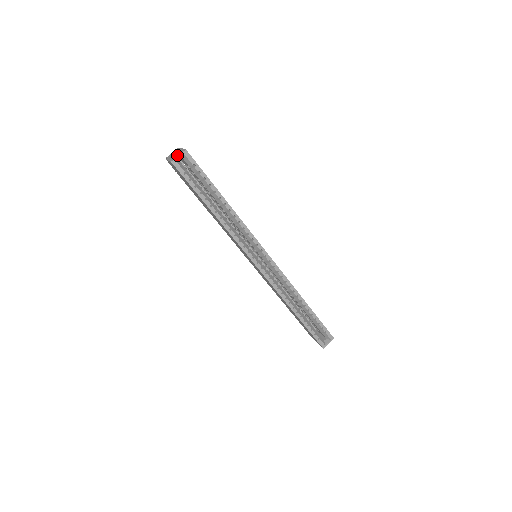
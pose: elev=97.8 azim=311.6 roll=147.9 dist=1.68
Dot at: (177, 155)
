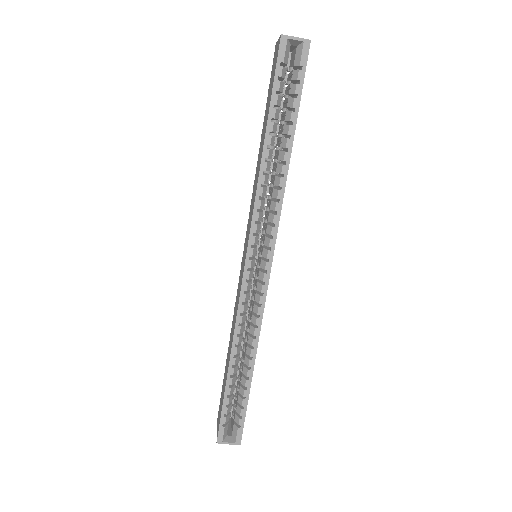
Dot at: (295, 37)
